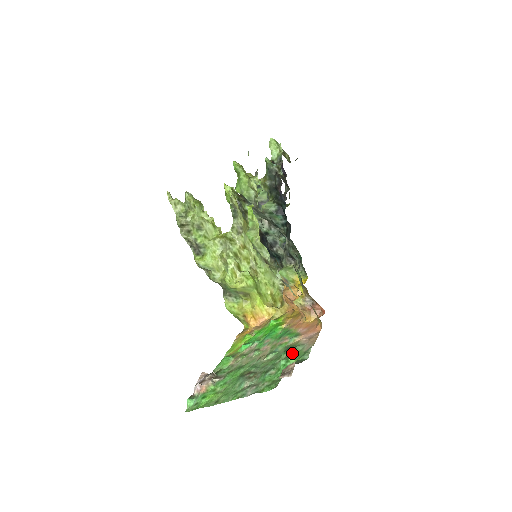
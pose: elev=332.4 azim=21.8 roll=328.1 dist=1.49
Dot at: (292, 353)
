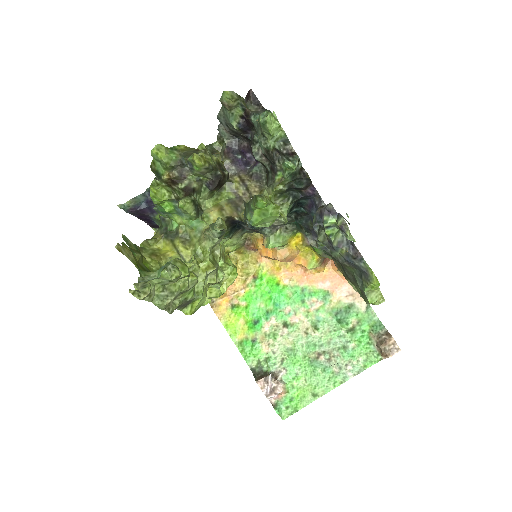
Dot at: (355, 320)
